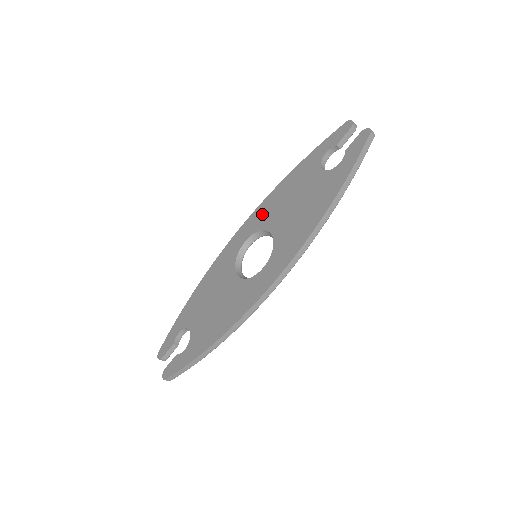
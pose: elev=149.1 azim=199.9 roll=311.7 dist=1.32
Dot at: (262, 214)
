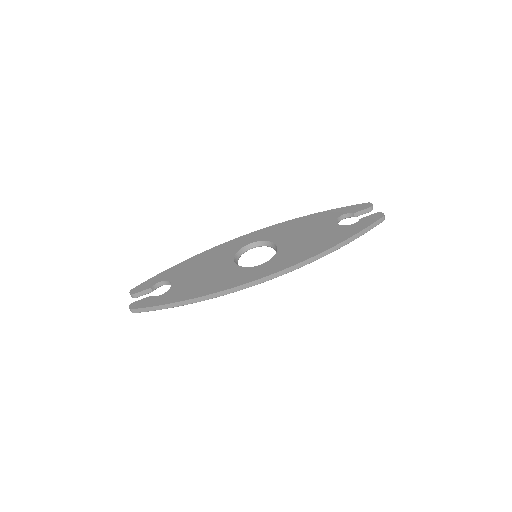
Dot at: (274, 231)
